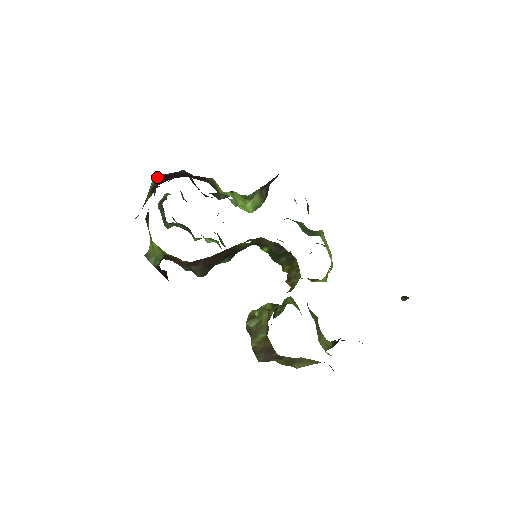
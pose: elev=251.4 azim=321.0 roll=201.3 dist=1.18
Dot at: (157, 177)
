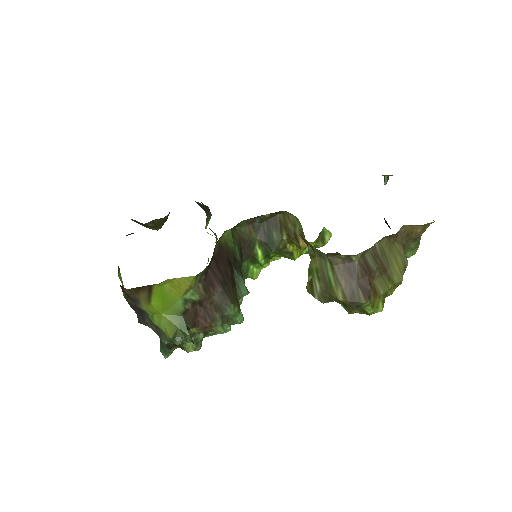
Dot at: occluded
